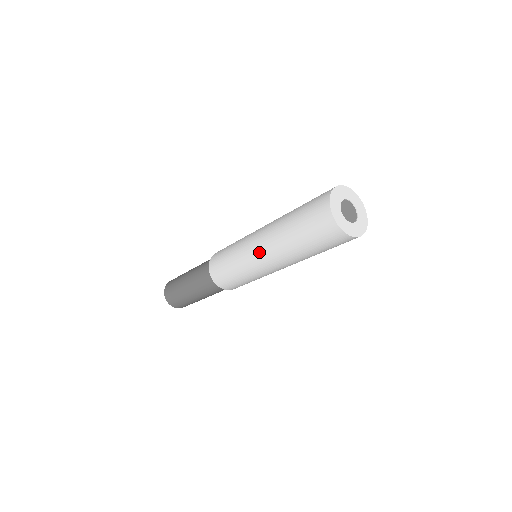
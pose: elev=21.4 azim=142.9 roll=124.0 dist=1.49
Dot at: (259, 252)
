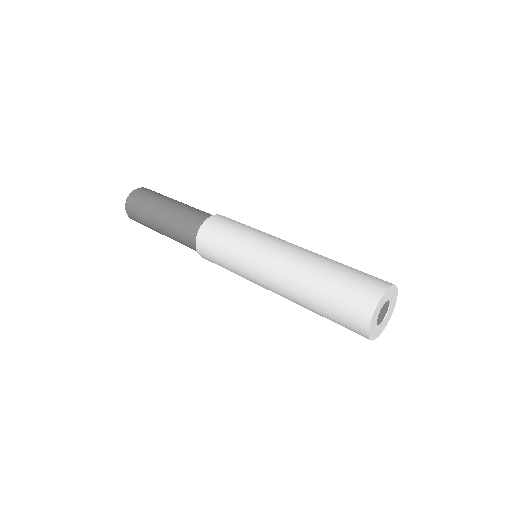
Dot at: occluded
